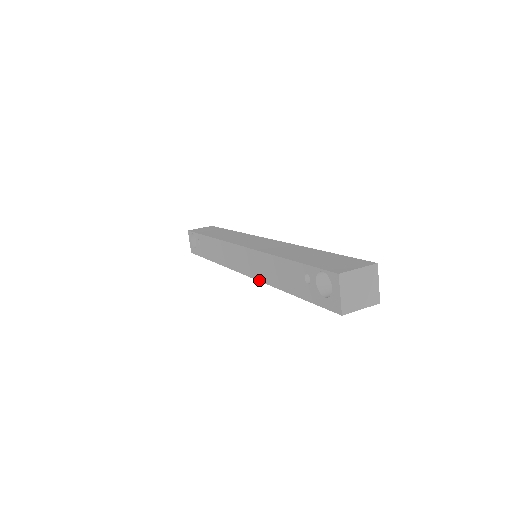
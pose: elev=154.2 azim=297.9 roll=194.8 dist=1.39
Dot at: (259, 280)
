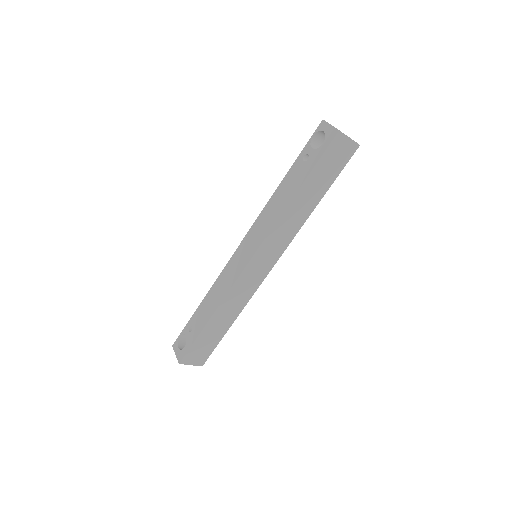
Dot at: (268, 233)
